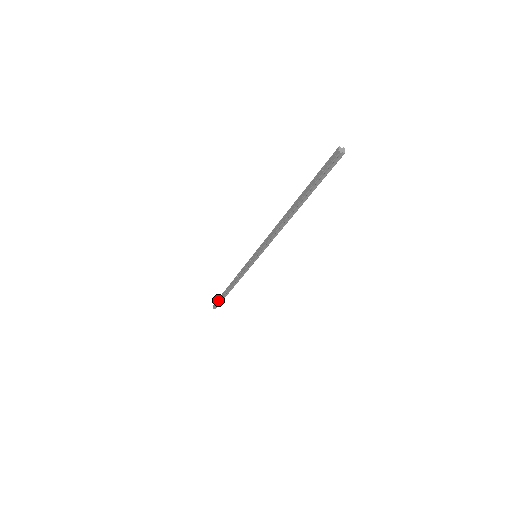
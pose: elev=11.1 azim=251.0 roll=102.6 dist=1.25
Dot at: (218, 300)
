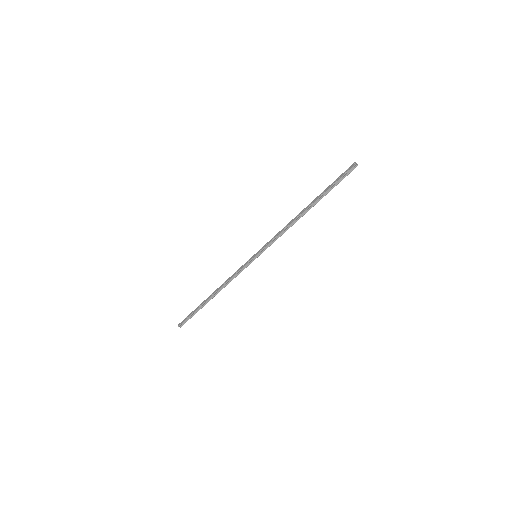
Dot at: (191, 314)
